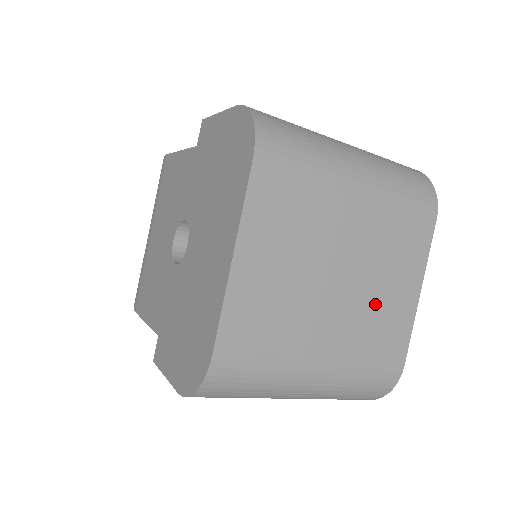
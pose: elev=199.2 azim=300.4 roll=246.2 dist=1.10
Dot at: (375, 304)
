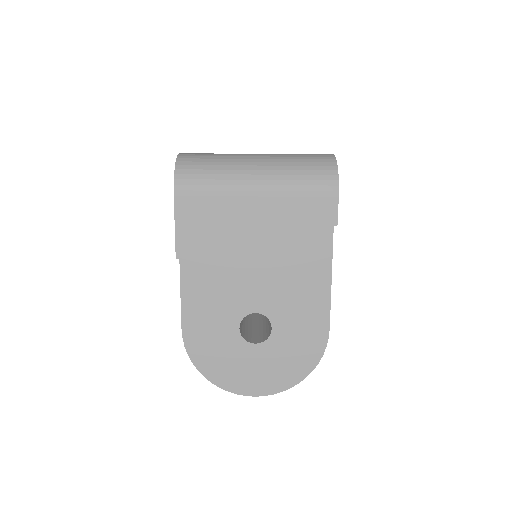
Dot at: occluded
